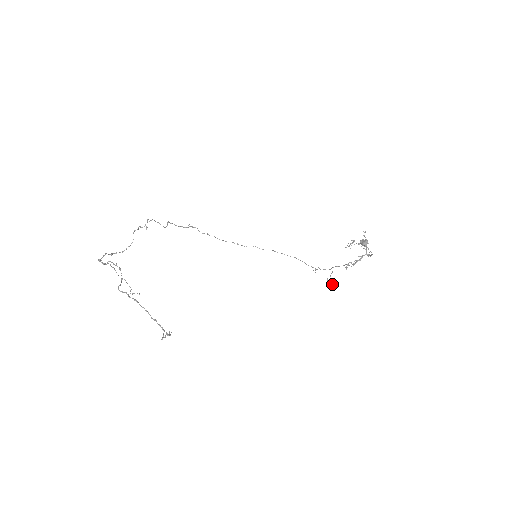
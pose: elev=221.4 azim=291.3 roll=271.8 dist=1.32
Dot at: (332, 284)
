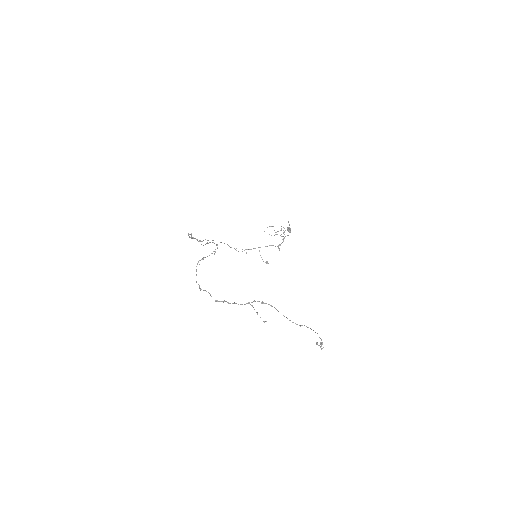
Dot at: (267, 262)
